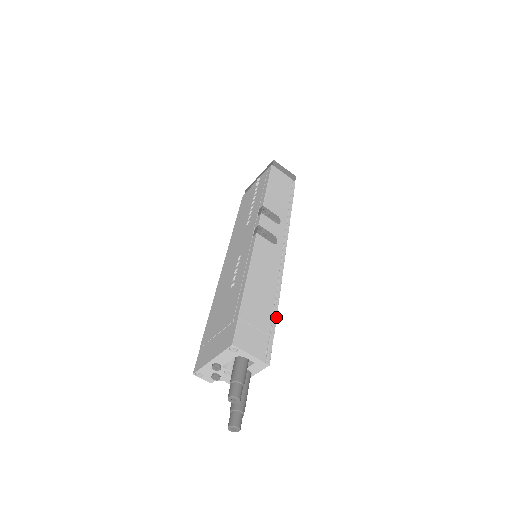
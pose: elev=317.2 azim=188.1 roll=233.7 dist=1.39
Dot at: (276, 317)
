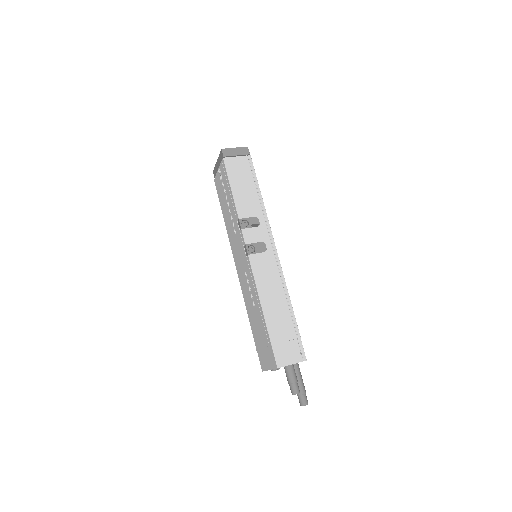
Dot at: (295, 319)
